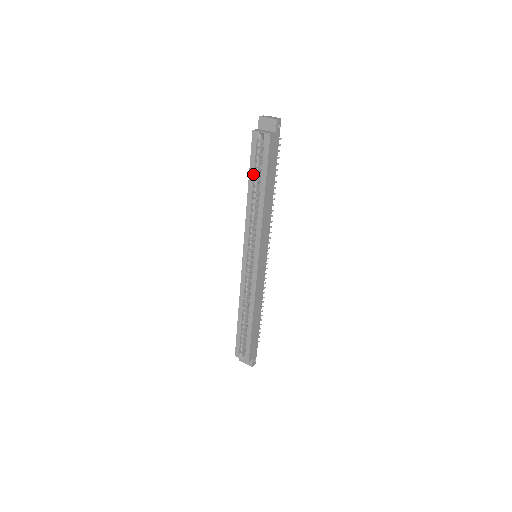
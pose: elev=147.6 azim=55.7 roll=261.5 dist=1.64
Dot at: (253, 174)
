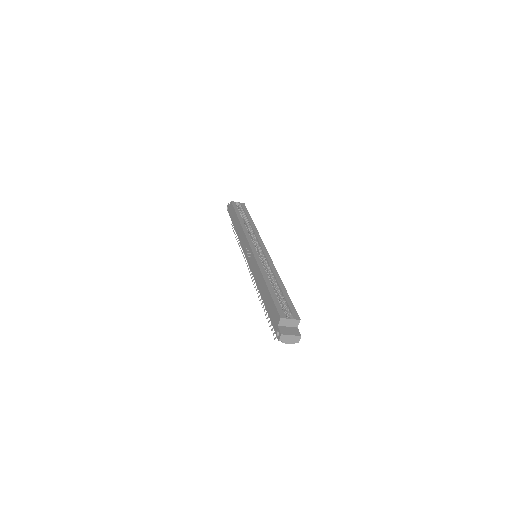
Dot at: (240, 214)
